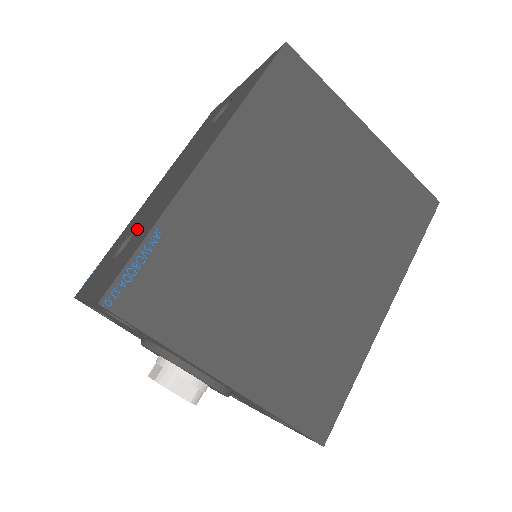
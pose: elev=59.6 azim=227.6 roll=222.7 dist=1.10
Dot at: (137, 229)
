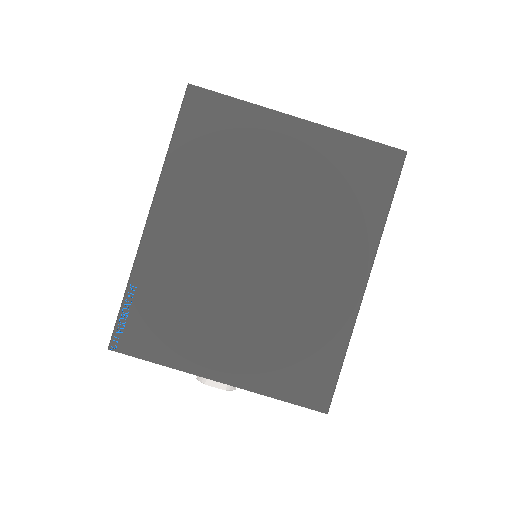
Dot at: occluded
